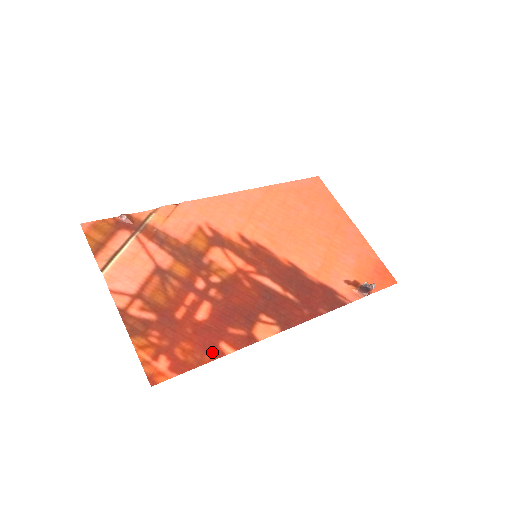
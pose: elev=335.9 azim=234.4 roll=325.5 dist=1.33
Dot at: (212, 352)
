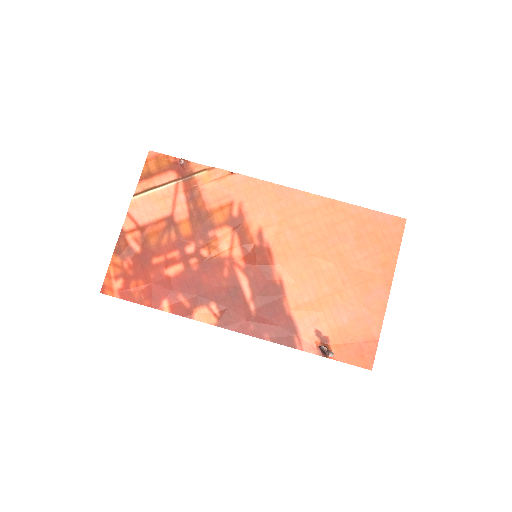
Dot at: (154, 301)
